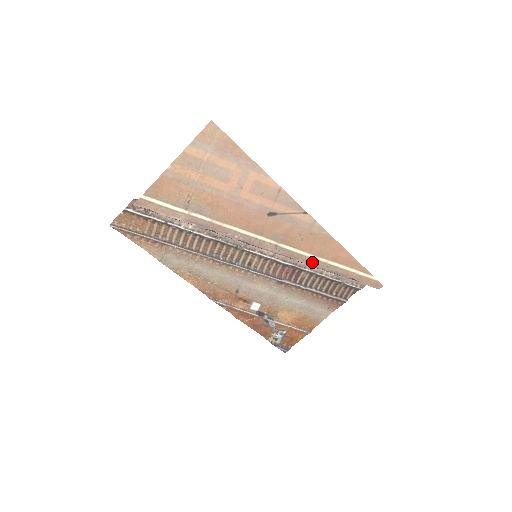
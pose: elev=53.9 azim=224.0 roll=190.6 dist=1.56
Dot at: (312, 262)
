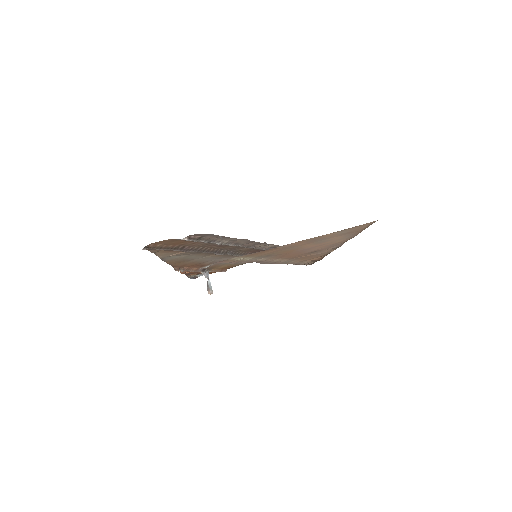
Dot at: (294, 263)
